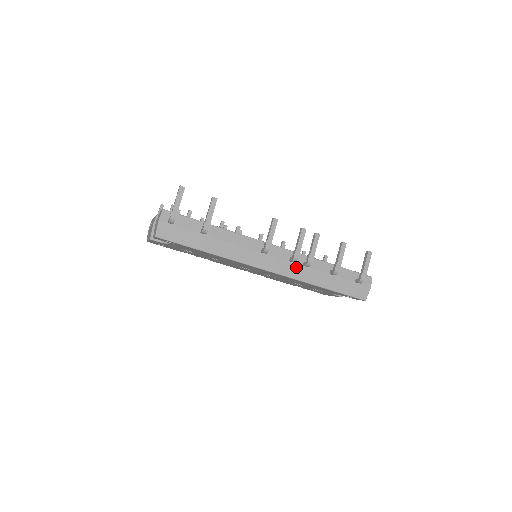
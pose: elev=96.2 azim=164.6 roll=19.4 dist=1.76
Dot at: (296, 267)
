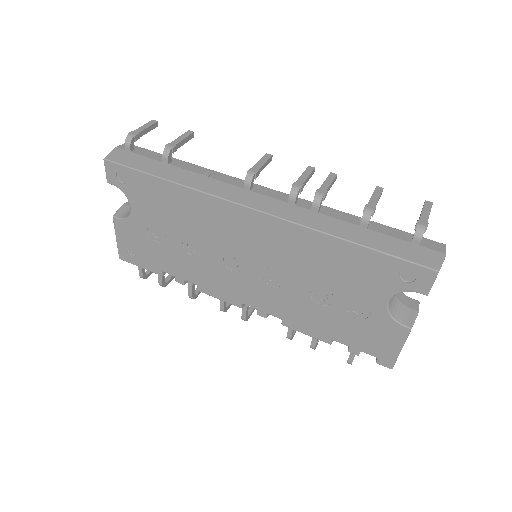
Dot at: (299, 210)
